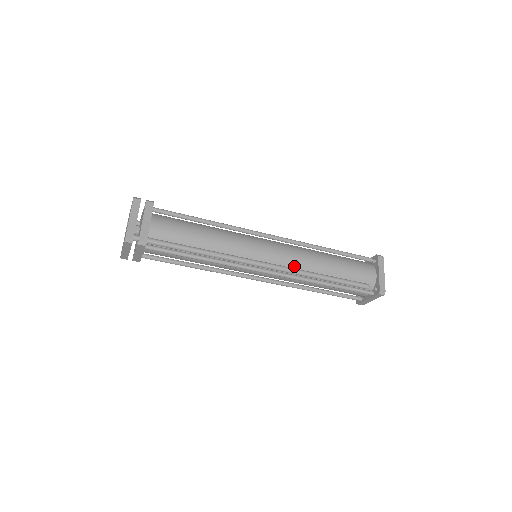
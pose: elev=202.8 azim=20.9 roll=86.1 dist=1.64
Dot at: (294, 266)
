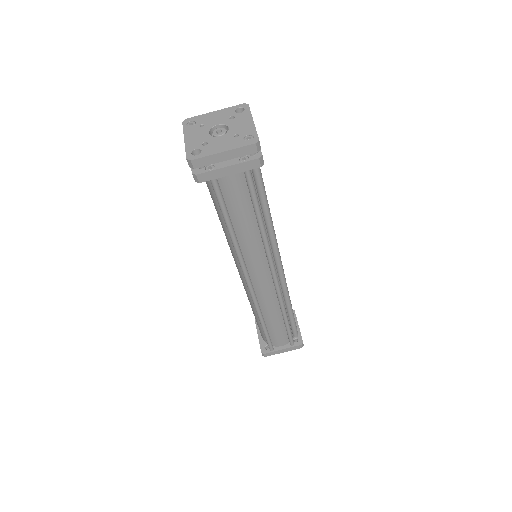
Dot at: occluded
